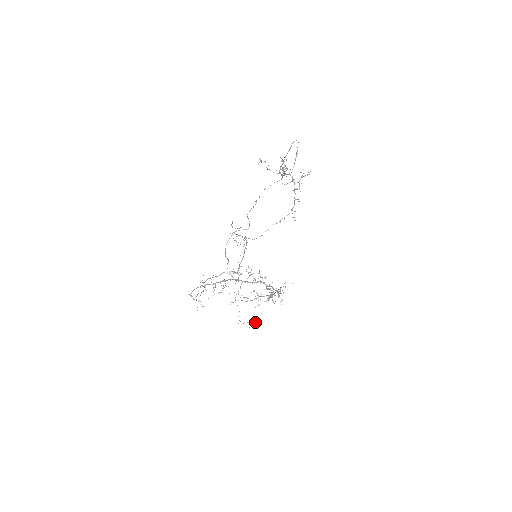
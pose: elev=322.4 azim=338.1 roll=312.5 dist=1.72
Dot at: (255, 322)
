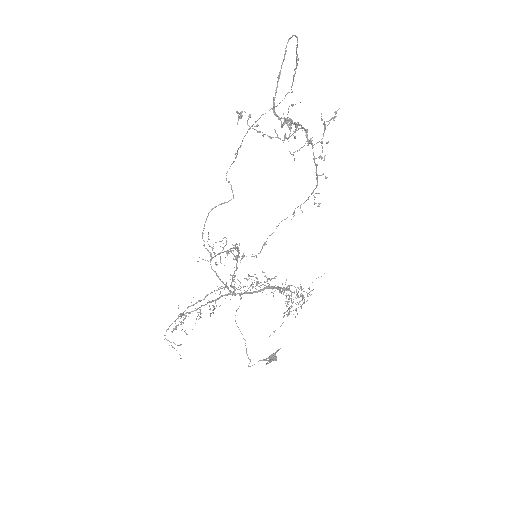
Dot at: (273, 355)
